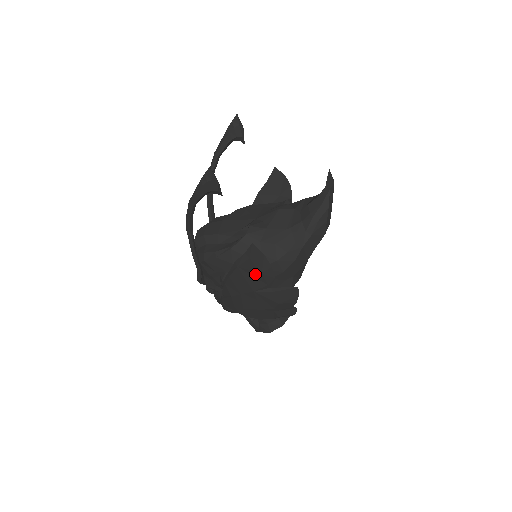
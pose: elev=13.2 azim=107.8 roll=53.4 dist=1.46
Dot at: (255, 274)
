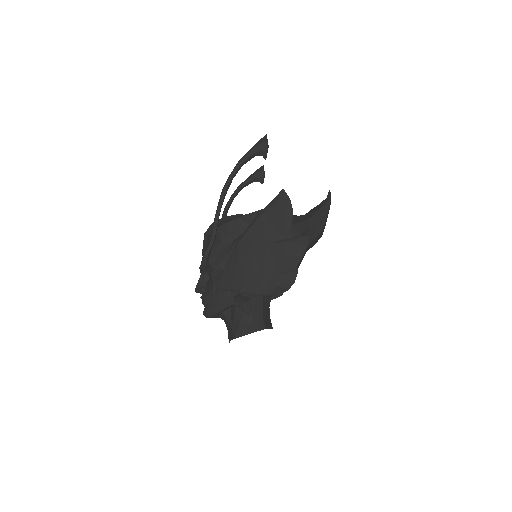
Dot at: (275, 221)
